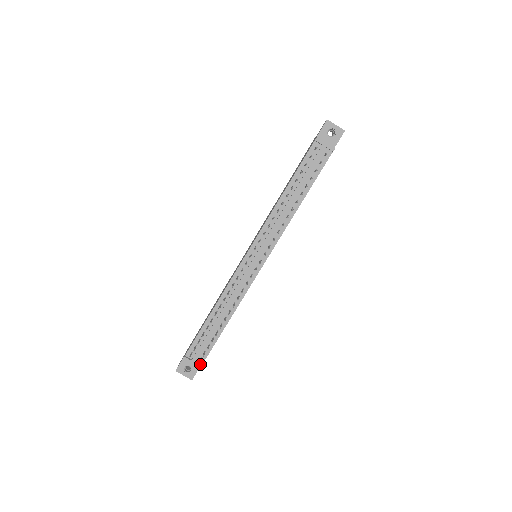
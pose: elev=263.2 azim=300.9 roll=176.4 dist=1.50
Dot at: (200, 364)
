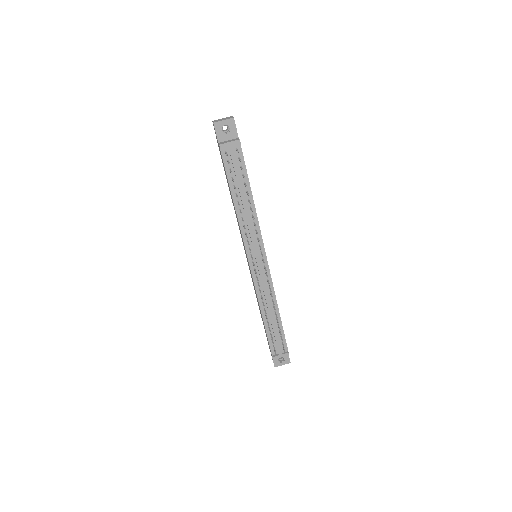
Dot at: (286, 352)
